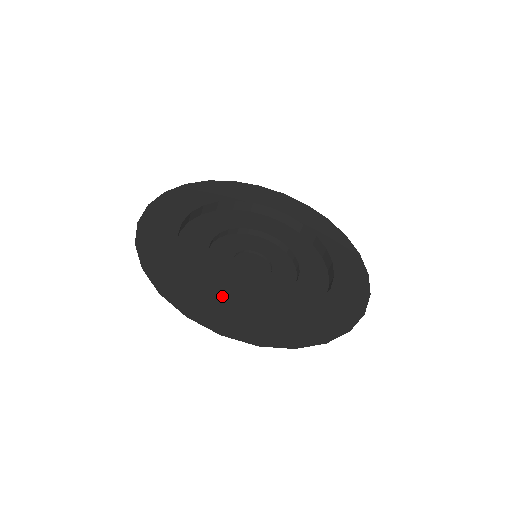
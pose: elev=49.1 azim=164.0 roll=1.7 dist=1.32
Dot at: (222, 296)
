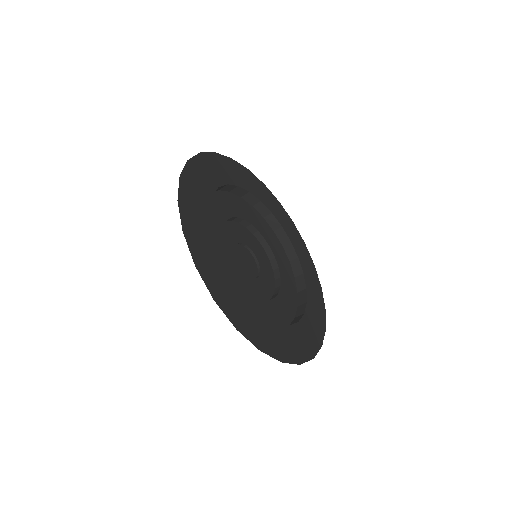
Dot at: (280, 324)
